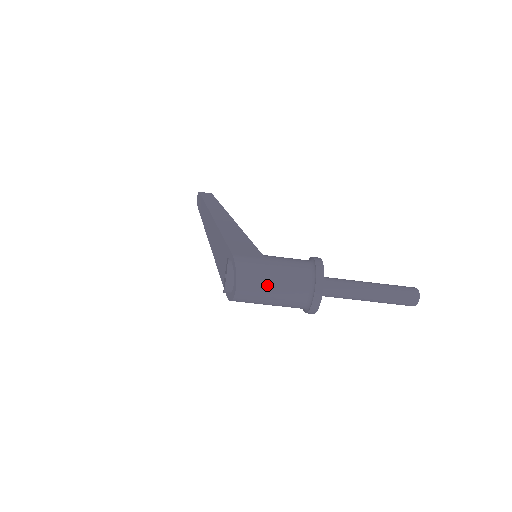
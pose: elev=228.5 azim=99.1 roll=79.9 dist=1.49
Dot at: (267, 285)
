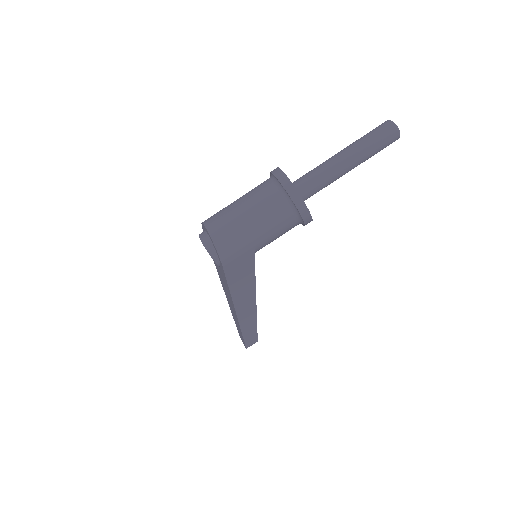
Dot at: (231, 206)
